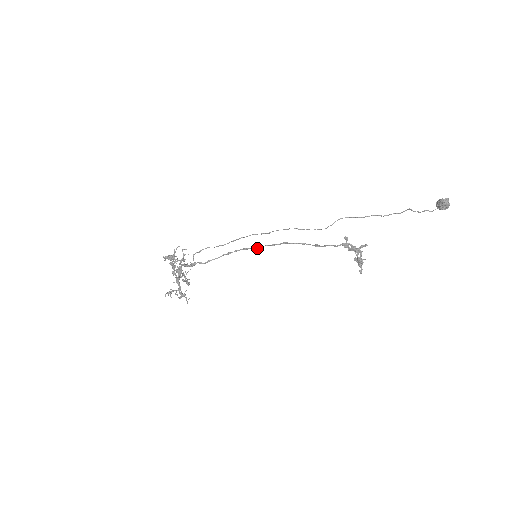
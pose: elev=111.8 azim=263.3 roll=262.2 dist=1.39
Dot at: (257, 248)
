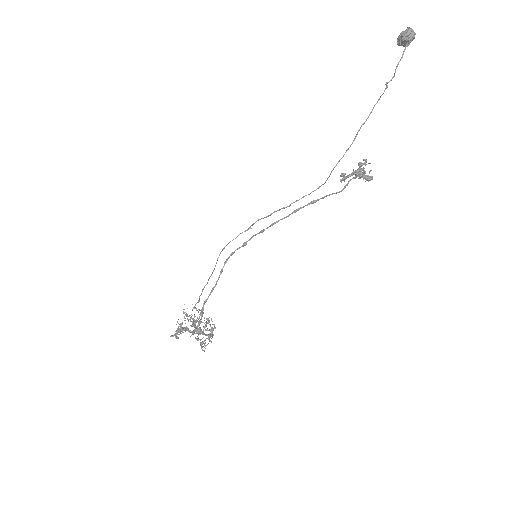
Dot at: (245, 245)
